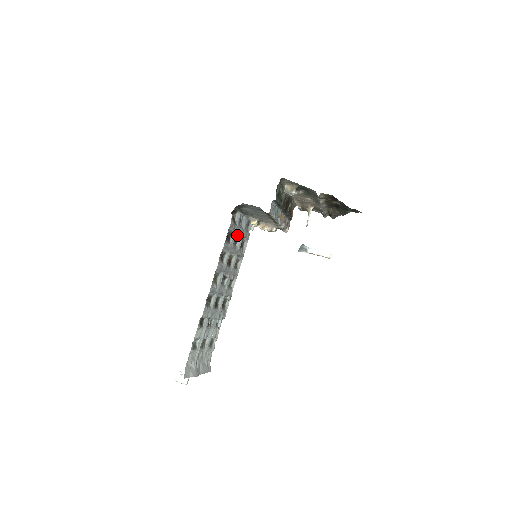
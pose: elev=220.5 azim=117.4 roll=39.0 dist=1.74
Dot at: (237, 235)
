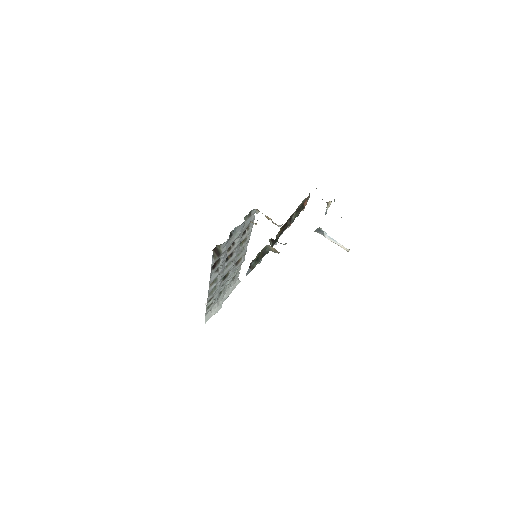
Dot at: occluded
